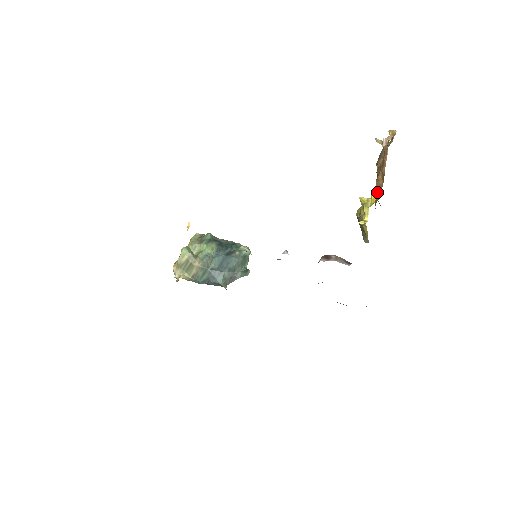
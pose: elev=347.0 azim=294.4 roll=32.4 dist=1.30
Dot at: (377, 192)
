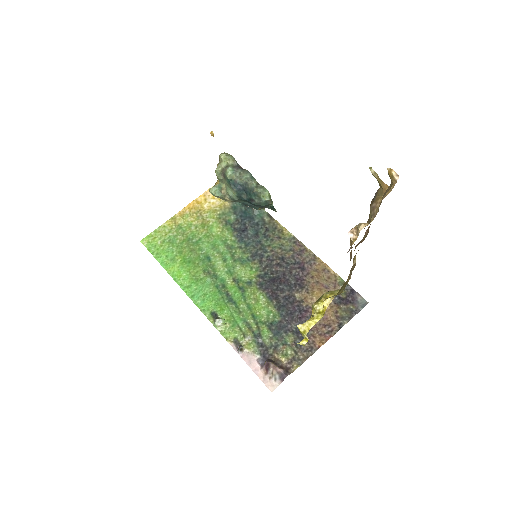
Dot at: (329, 303)
